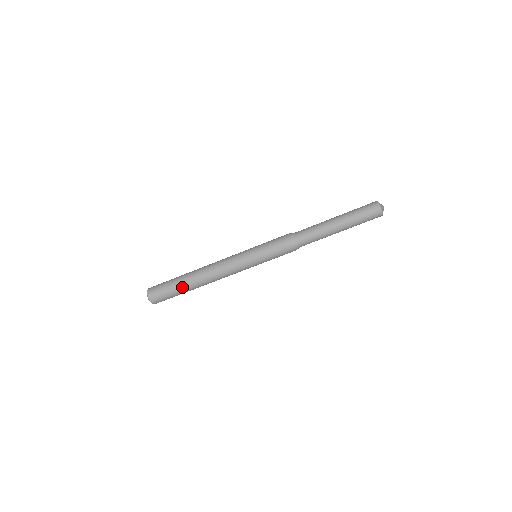
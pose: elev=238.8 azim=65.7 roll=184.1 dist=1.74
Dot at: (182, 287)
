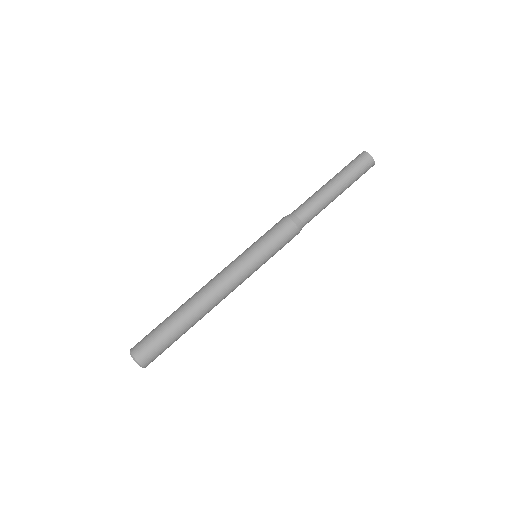
Dot at: (174, 322)
